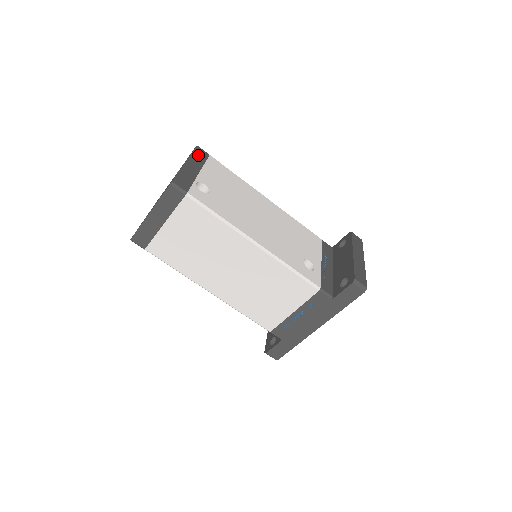
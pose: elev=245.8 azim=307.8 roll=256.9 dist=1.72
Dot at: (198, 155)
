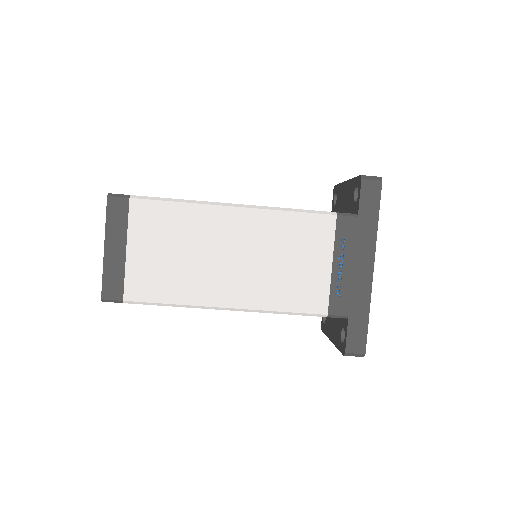
Dot at: occluded
